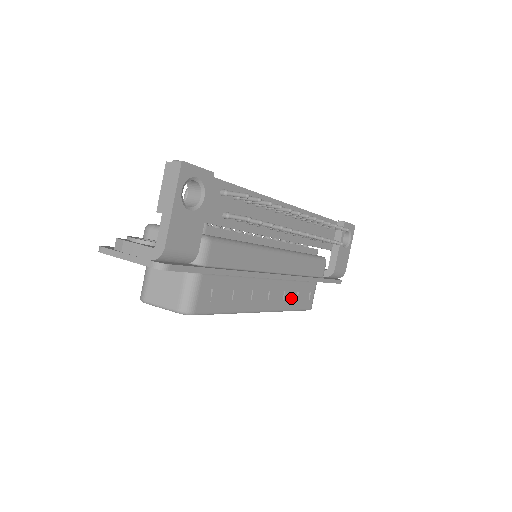
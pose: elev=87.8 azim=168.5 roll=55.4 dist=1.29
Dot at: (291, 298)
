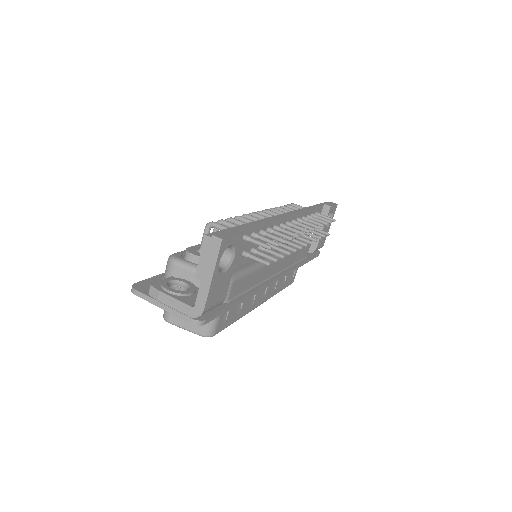
Dot at: (281, 283)
